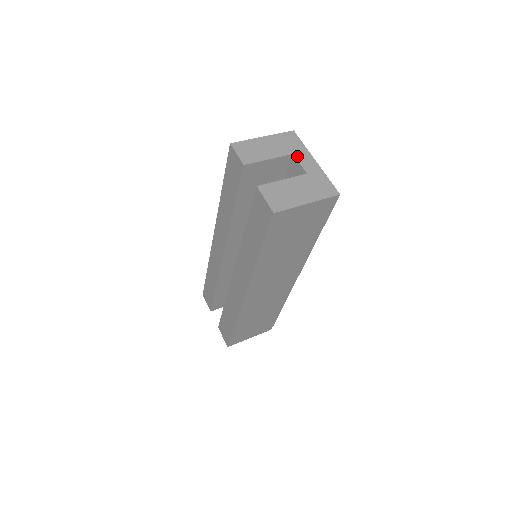
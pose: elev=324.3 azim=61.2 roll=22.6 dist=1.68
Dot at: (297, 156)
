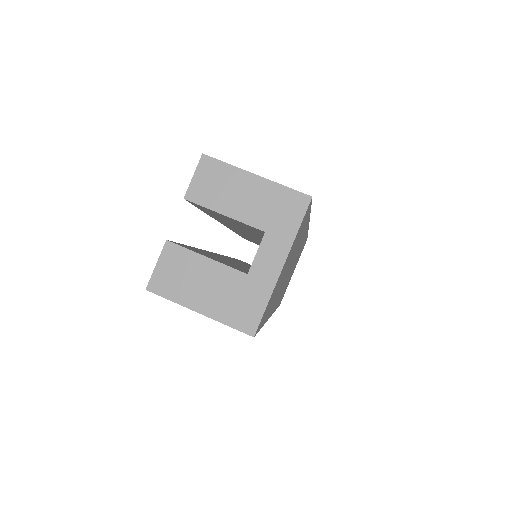
Dot at: (266, 240)
